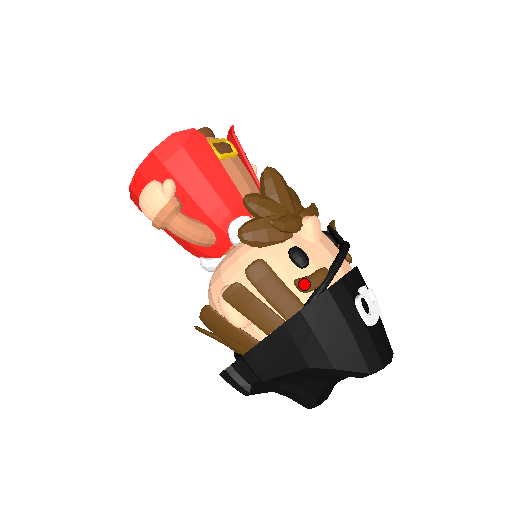
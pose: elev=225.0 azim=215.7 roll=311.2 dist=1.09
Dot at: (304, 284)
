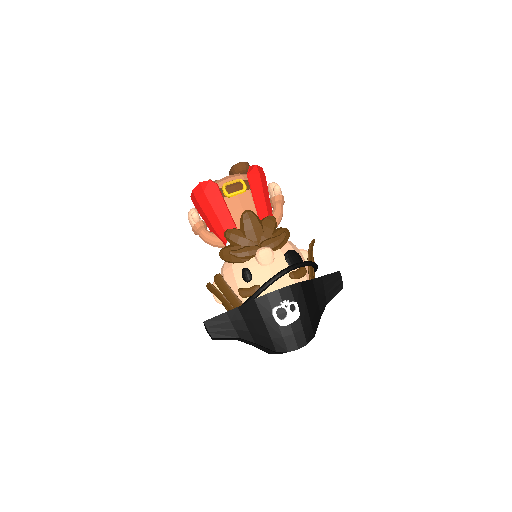
Dot at: (241, 293)
